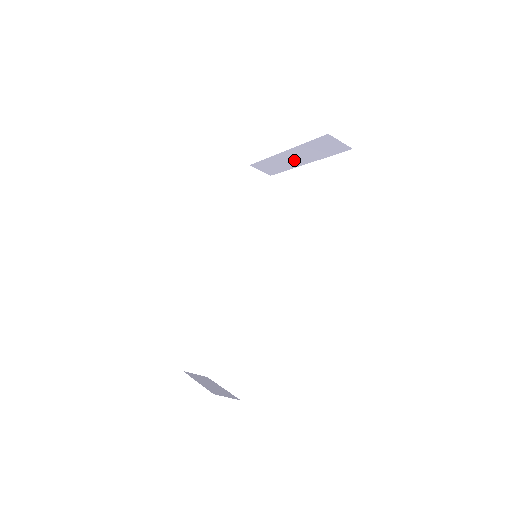
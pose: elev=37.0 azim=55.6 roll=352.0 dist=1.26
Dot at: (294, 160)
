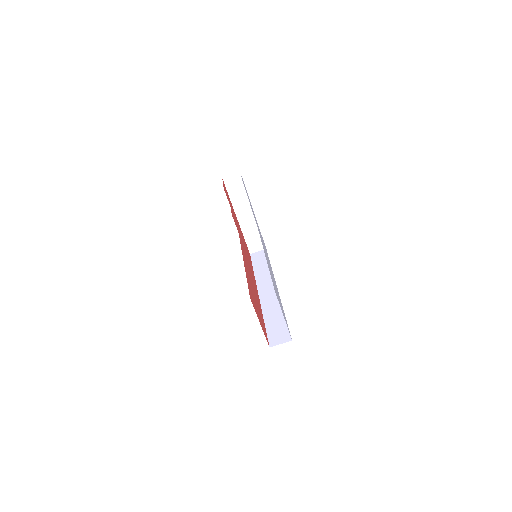
Dot at: (248, 217)
